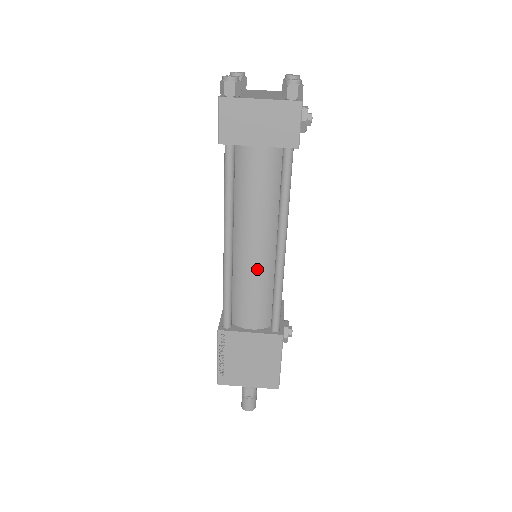
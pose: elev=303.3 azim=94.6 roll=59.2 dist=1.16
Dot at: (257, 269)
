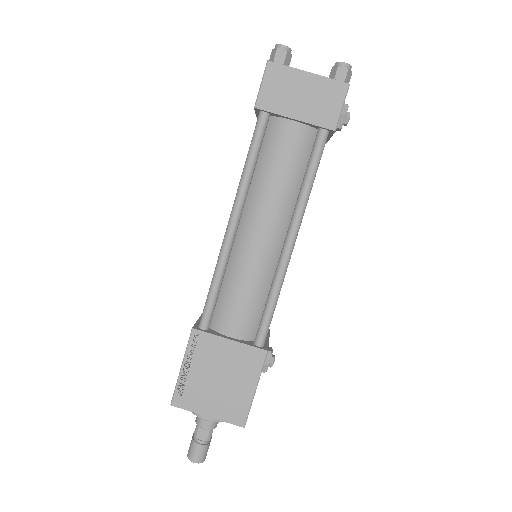
Dot at: (257, 261)
